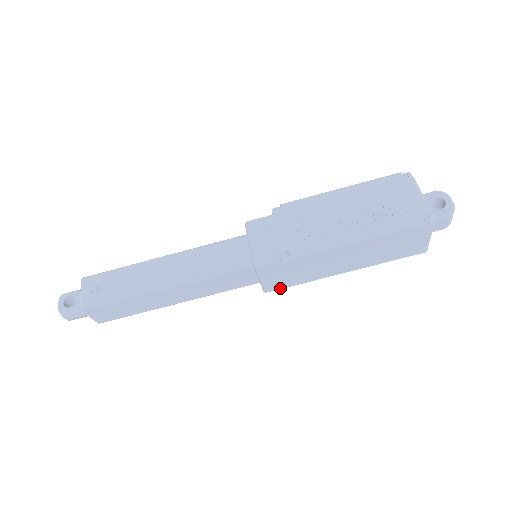
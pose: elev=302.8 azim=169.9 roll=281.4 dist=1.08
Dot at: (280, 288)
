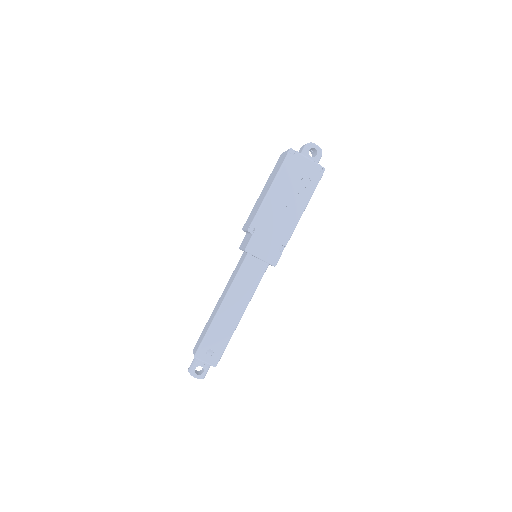
Dot at: occluded
